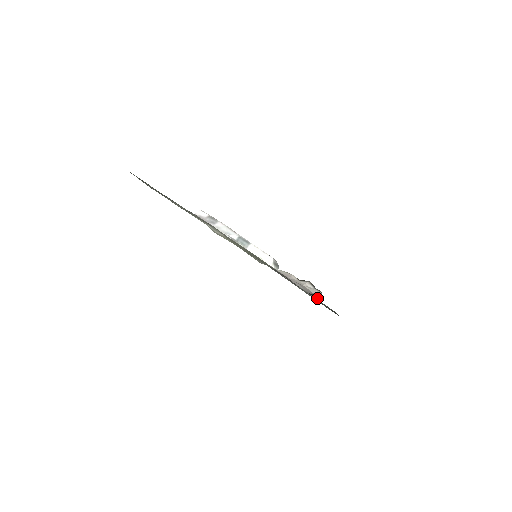
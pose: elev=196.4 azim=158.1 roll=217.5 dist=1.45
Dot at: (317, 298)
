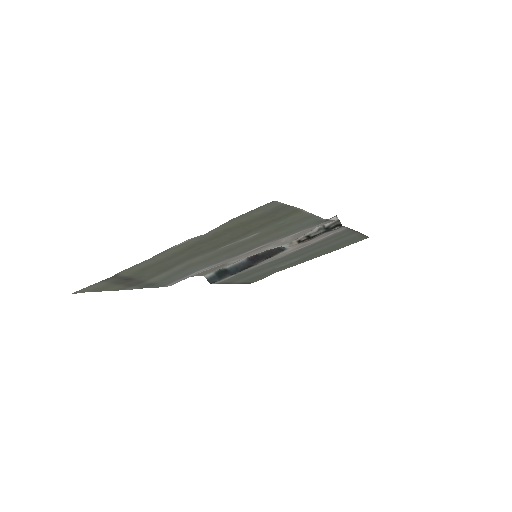
Dot at: (338, 226)
